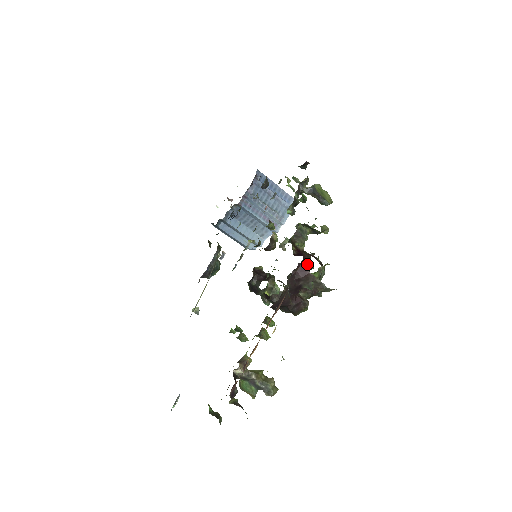
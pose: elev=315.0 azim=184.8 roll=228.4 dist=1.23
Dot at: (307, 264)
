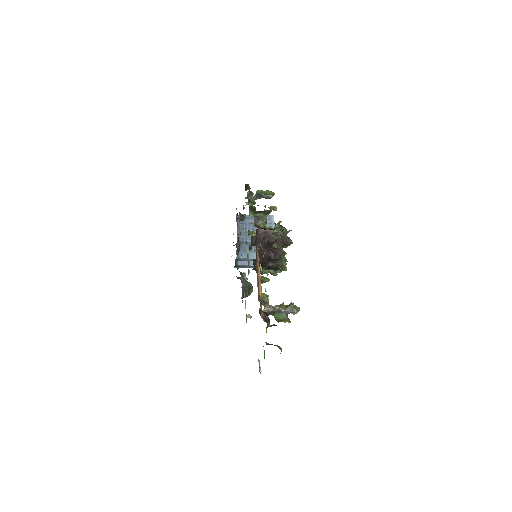
Dot at: occluded
